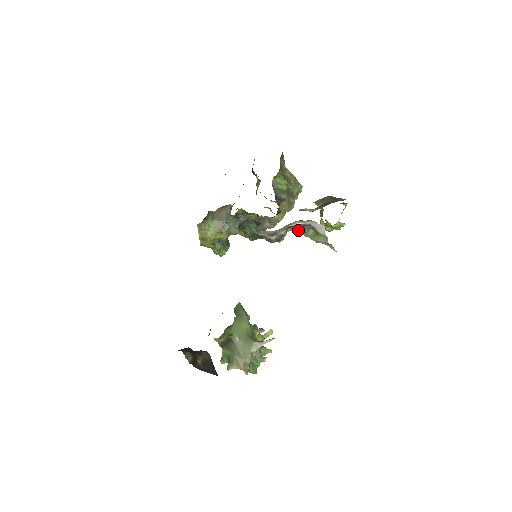
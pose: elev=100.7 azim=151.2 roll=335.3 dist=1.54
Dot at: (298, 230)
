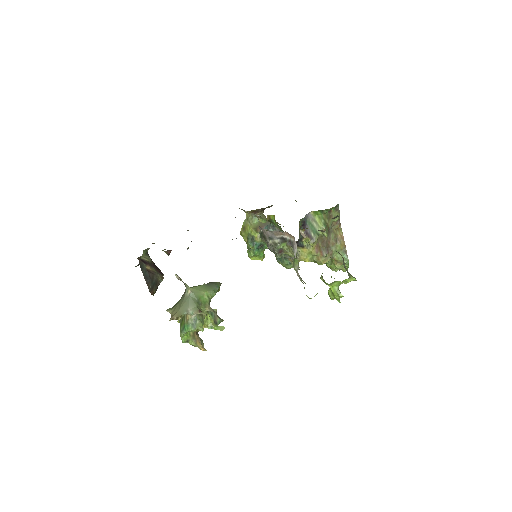
Dot at: (291, 252)
